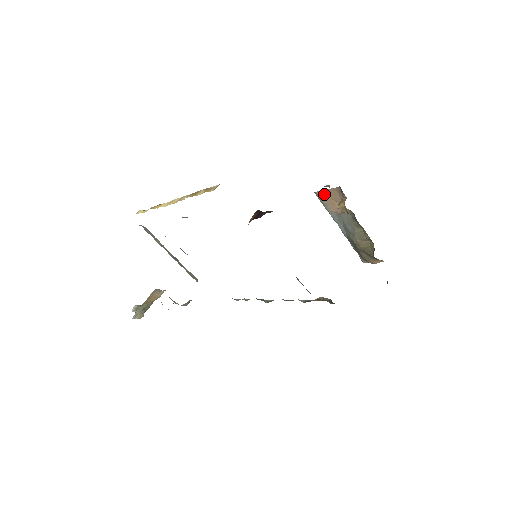
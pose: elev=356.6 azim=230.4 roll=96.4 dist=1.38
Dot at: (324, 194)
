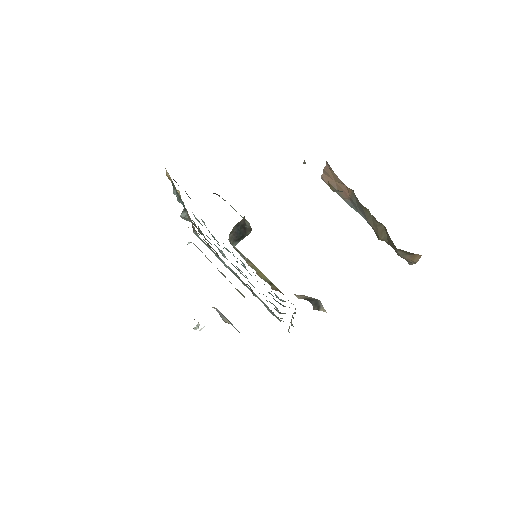
Dot at: (327, 177)
